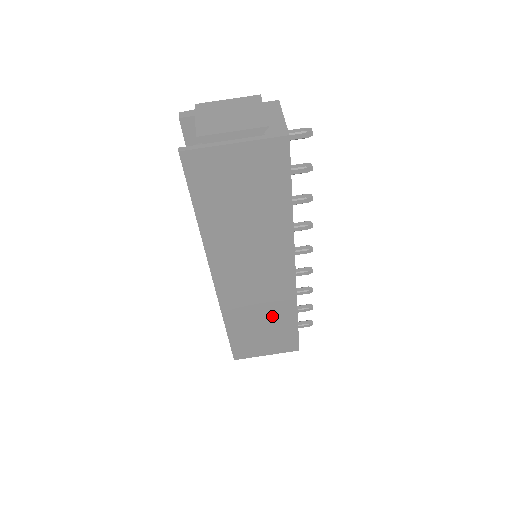
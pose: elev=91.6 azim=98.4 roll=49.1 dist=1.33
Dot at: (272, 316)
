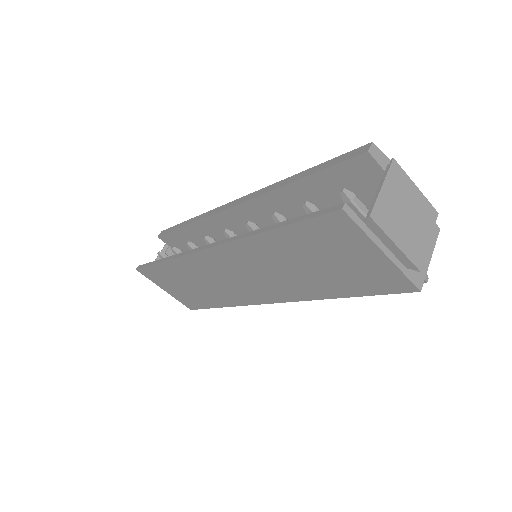
Dot at: (208, 291)
